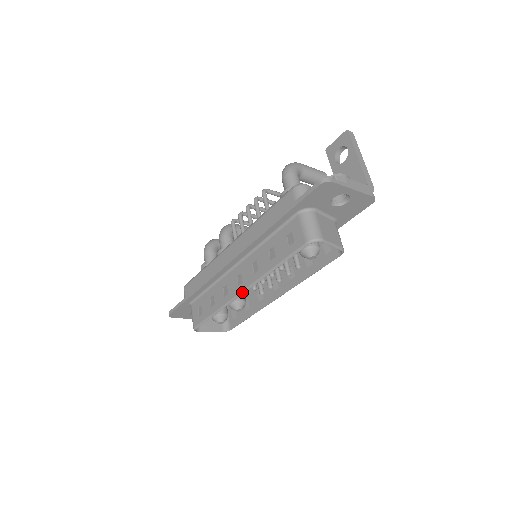
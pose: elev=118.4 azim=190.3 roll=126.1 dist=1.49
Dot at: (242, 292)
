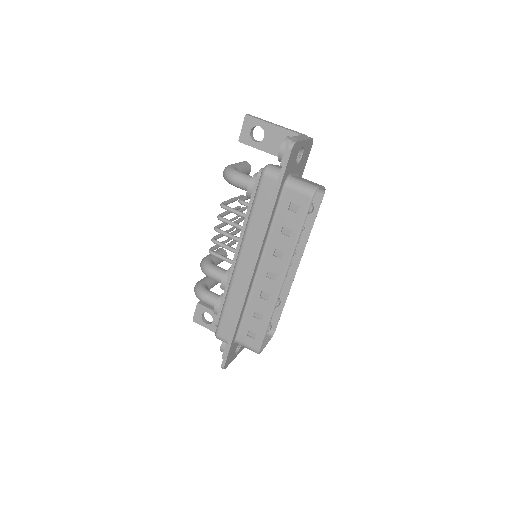
Dot at: (283, 281)
